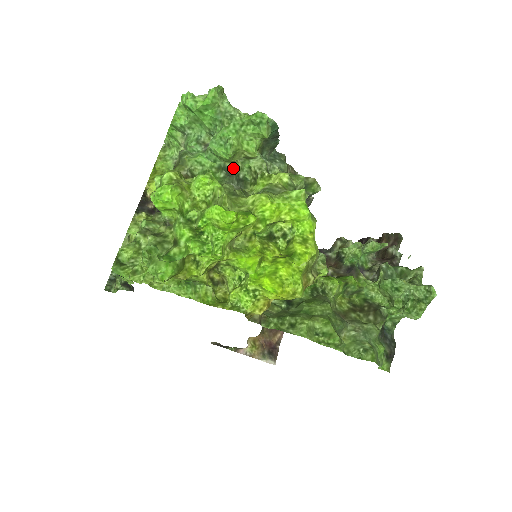
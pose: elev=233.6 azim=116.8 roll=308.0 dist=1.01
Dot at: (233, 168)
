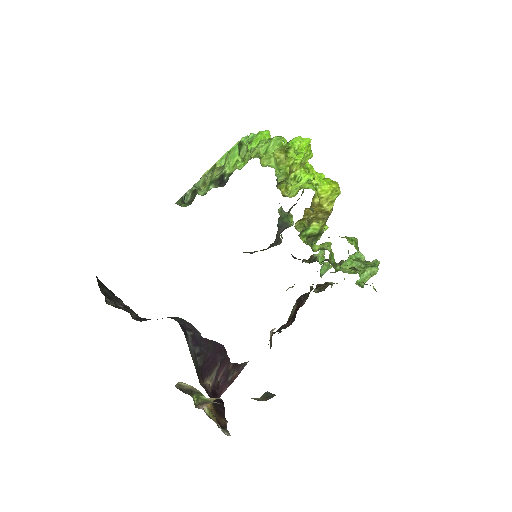
Dot at: occluded
